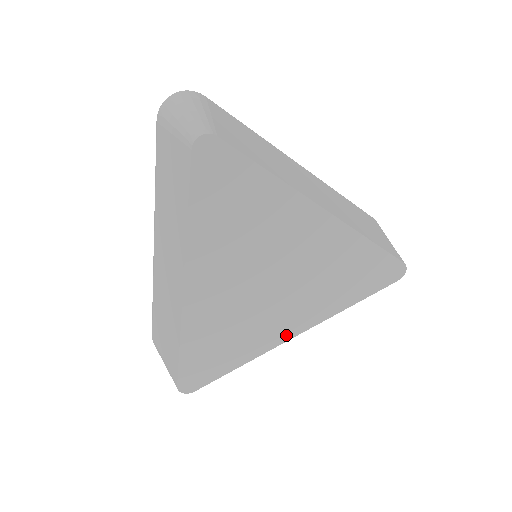
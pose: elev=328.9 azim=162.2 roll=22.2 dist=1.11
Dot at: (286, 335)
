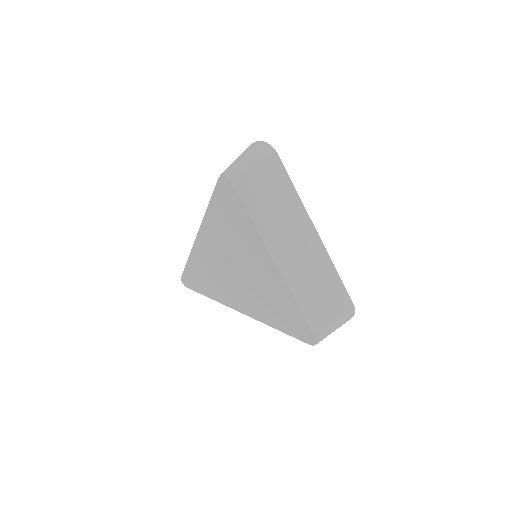
Dot at: (237, 307)
